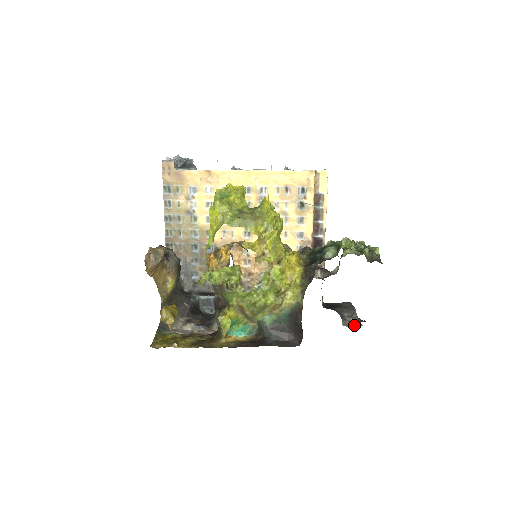
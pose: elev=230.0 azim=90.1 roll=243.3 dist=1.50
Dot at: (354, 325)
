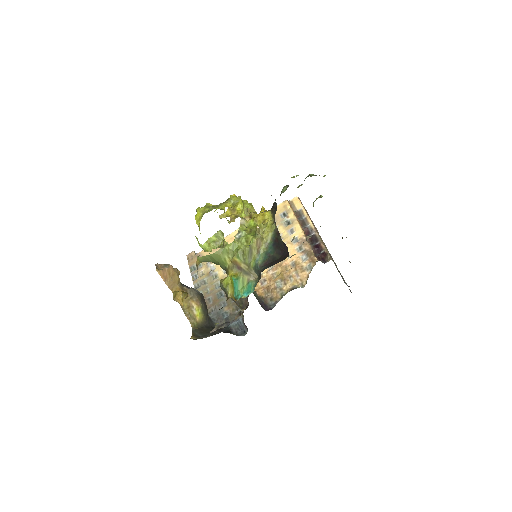
Dot at: occluded
